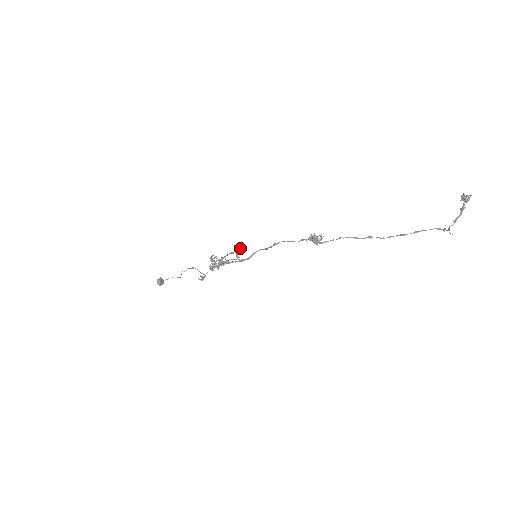
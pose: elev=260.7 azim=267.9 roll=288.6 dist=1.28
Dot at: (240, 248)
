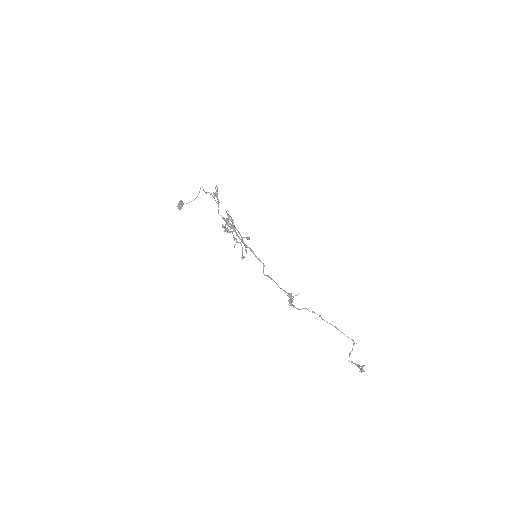
Dot at: occluded
